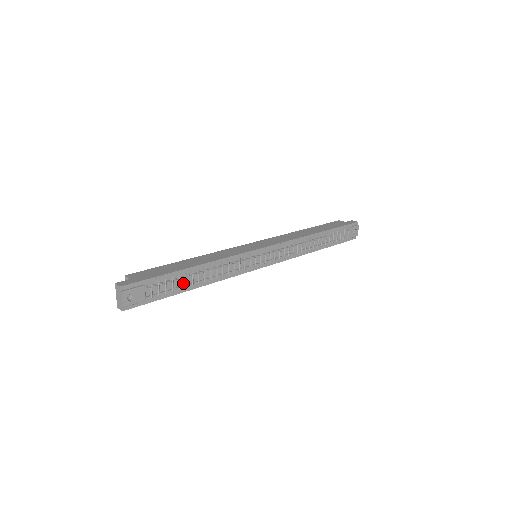
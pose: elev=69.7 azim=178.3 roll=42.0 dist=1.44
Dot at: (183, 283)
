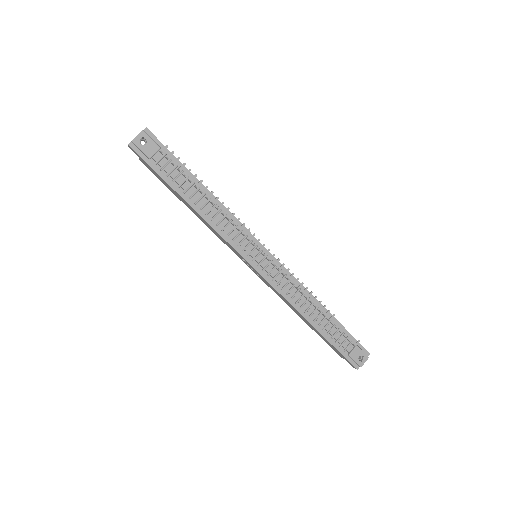
Dot at: (185, 187)
